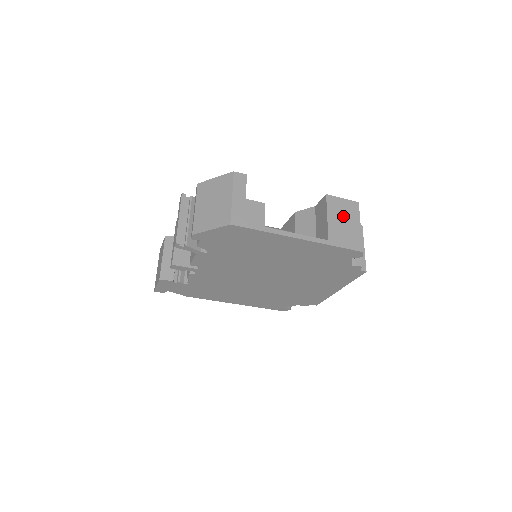
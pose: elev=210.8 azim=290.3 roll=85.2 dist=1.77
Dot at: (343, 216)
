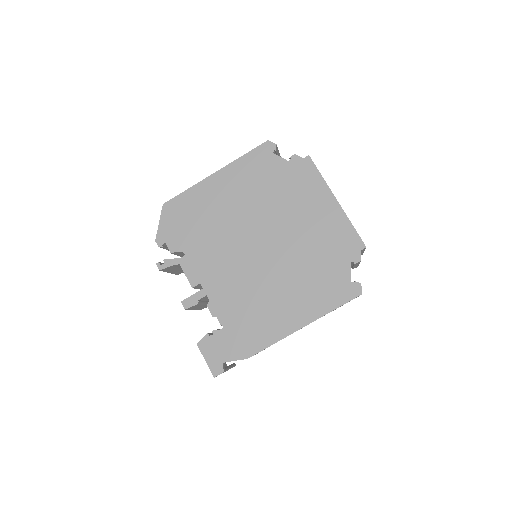
Dot at: occluded
